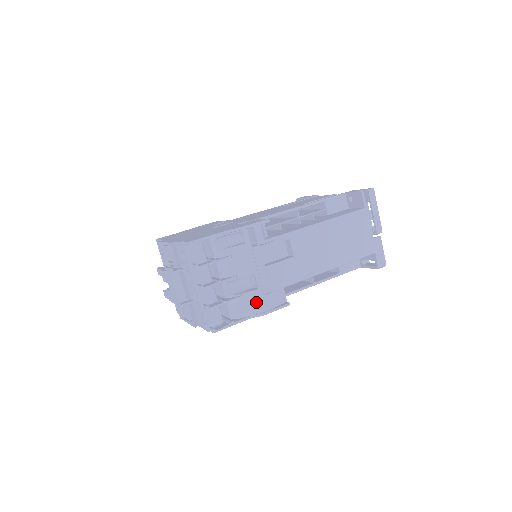
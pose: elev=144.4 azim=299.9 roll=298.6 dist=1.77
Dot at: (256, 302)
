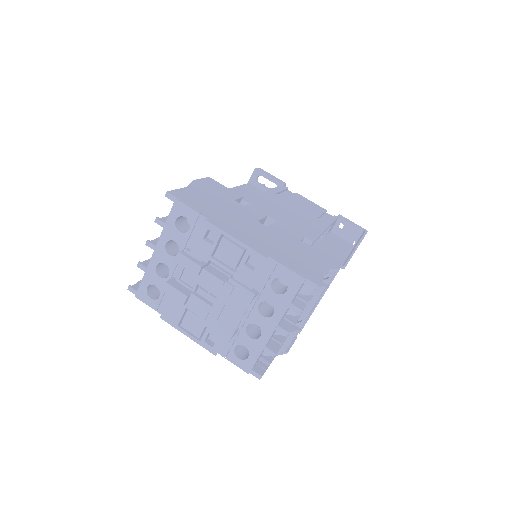
Dot at: (291, 341)
